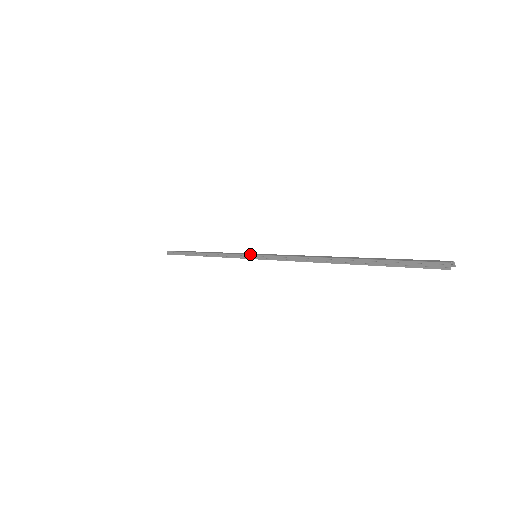
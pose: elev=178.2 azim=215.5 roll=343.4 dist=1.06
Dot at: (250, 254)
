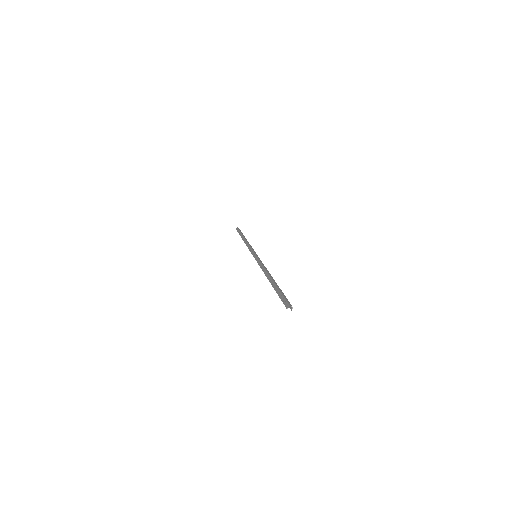
Dot at: (255, 253)
